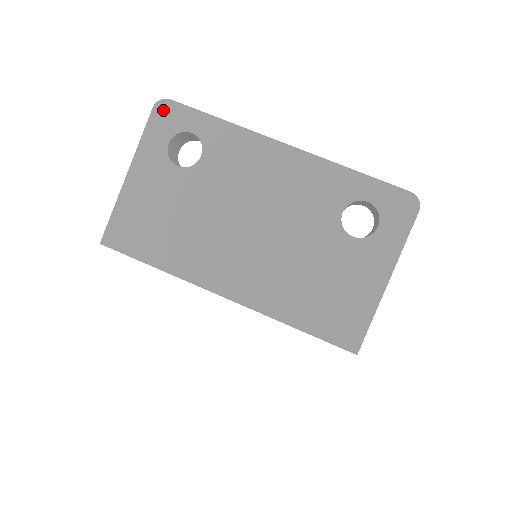
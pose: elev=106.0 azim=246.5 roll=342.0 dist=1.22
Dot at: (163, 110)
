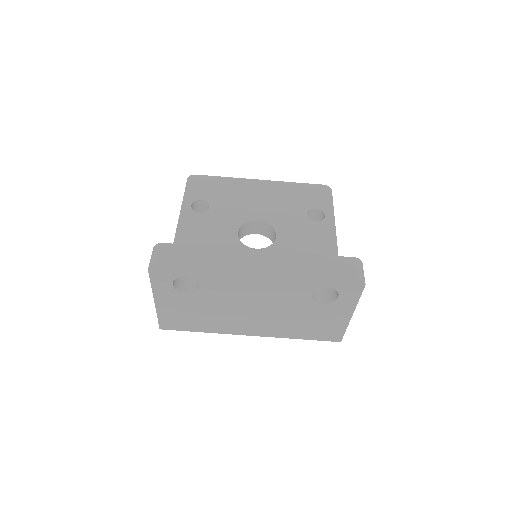
Dot at: (157, 270)
